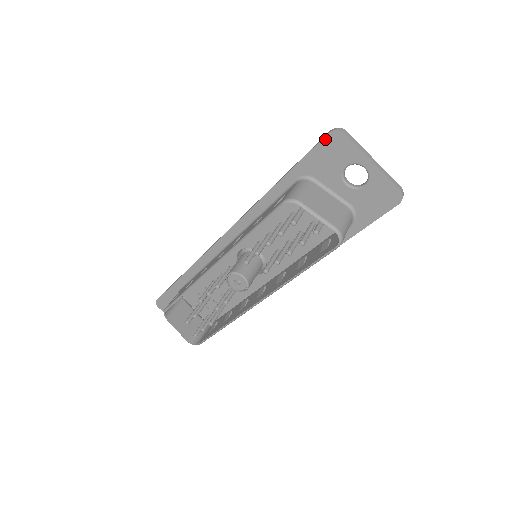
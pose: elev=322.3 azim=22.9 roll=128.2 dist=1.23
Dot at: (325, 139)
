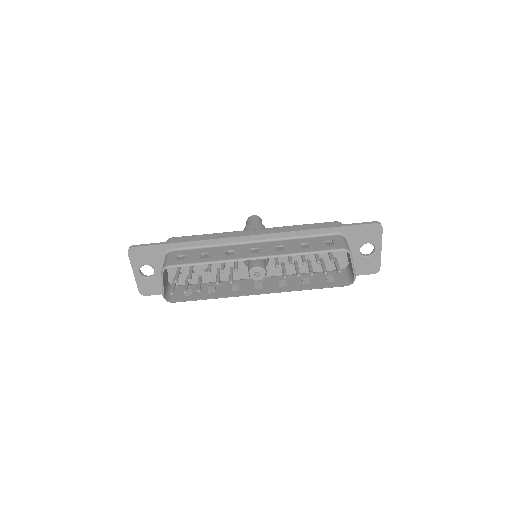
Dot at: (372, 224)
